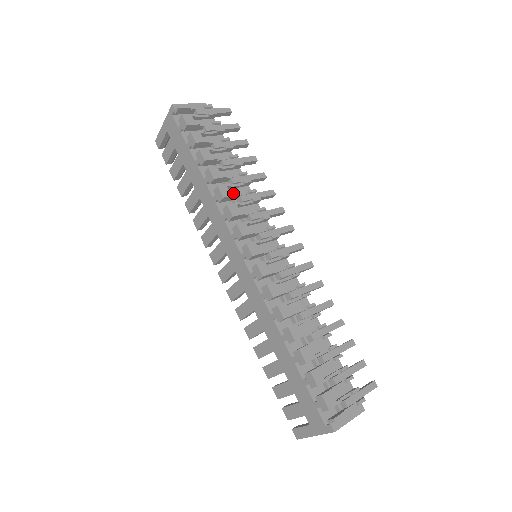
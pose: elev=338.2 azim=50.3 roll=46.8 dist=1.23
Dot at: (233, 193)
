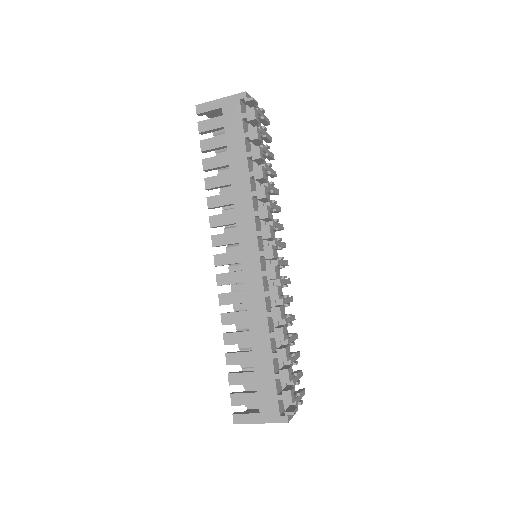
Dot at: (269, 197)
